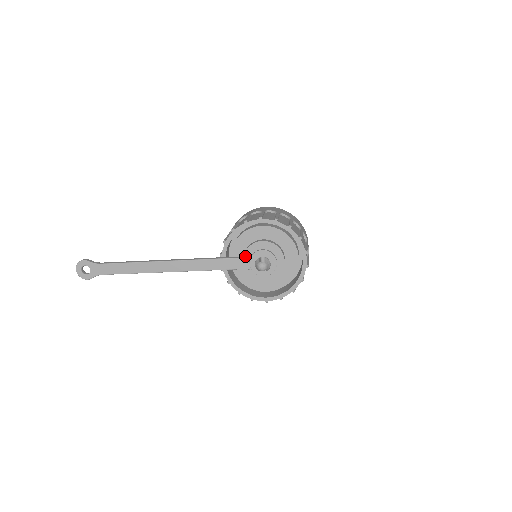
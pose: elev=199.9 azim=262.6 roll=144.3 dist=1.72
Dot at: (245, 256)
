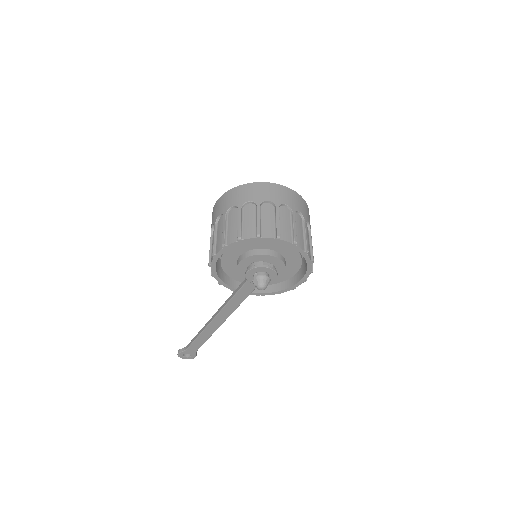
Dot at: (245, 280)
